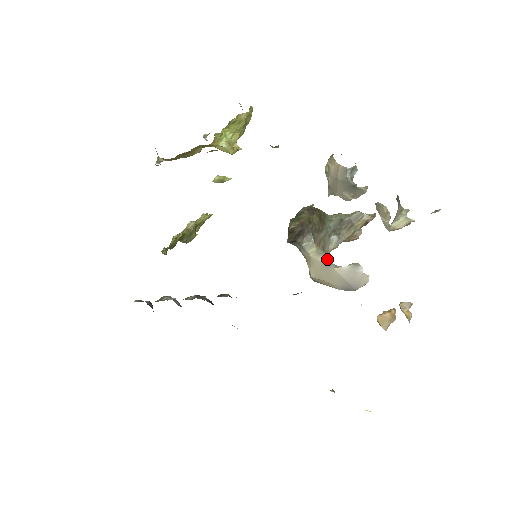
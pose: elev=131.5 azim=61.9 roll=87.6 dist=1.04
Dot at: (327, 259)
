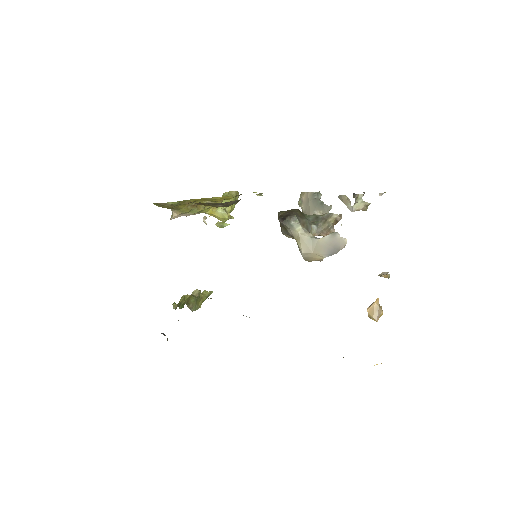
Dot at: (312, 235)
